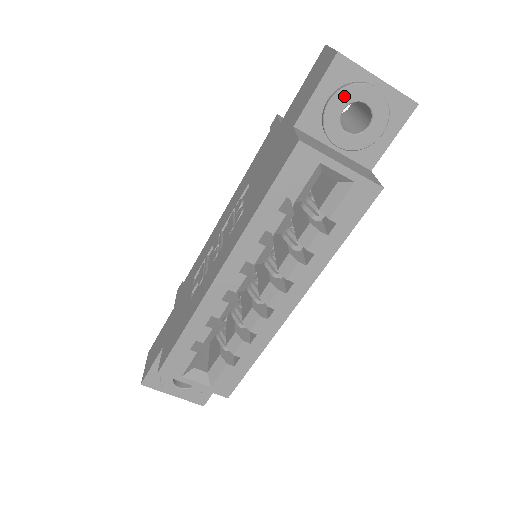
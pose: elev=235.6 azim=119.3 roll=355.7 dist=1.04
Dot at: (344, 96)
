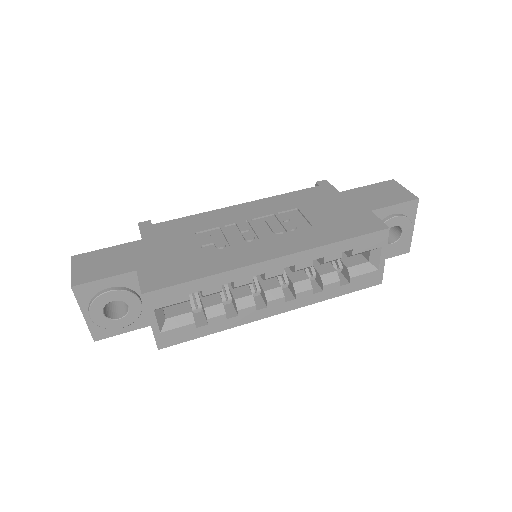
Dot at: (402, 220)
